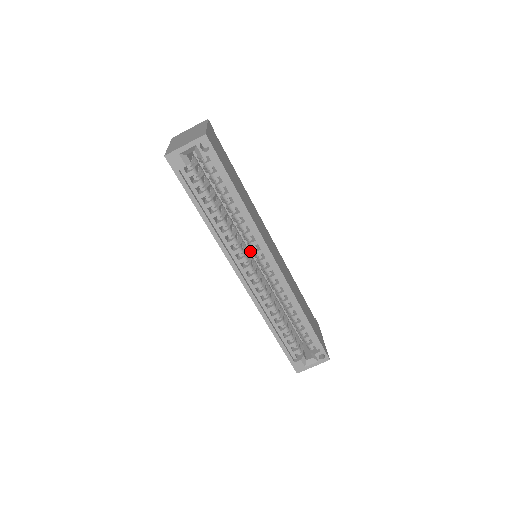
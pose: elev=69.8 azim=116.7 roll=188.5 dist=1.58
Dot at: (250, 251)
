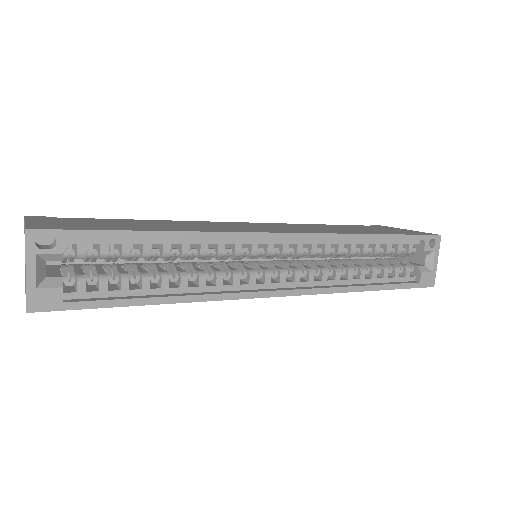
Dot at: (245, 260)
